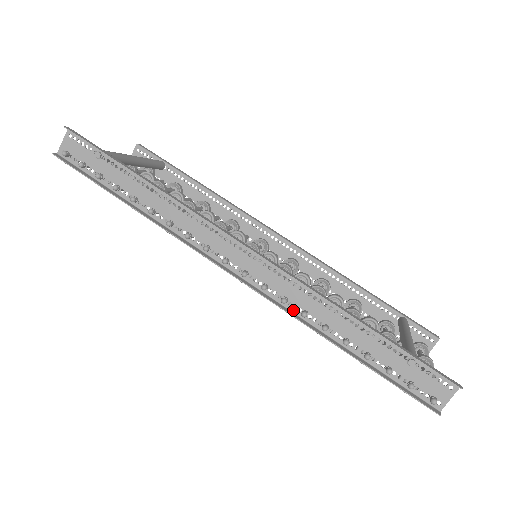
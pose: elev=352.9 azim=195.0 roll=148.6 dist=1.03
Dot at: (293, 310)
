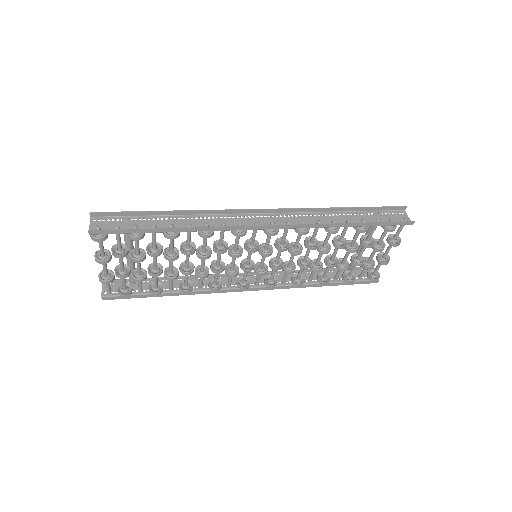
Dot at: (312, 226)
